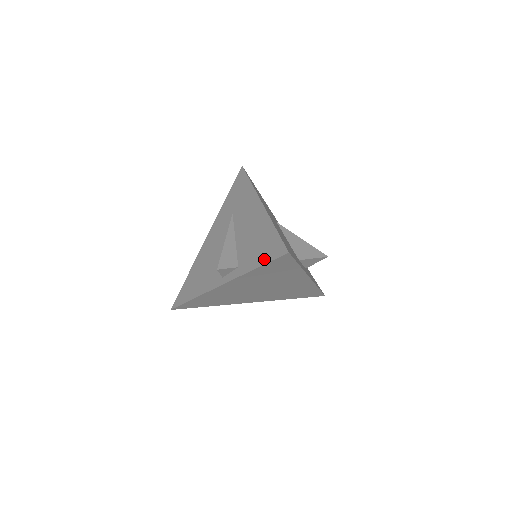
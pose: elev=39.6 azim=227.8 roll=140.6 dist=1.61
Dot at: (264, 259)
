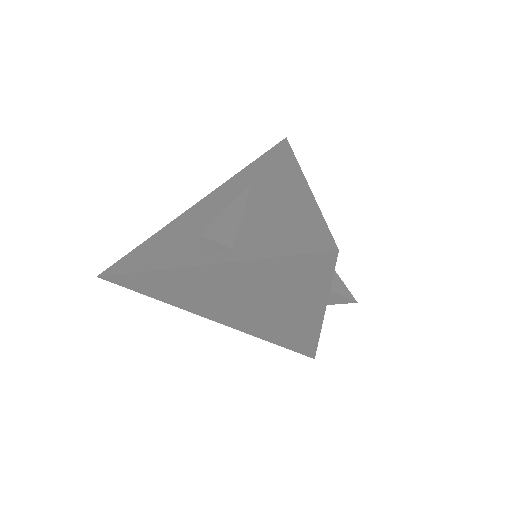
Dot at: (286, 248)
